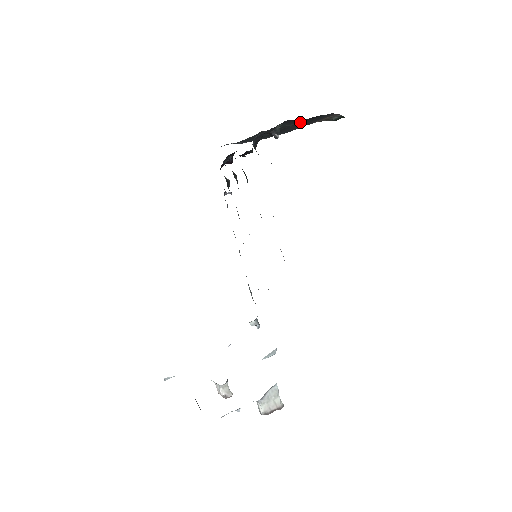
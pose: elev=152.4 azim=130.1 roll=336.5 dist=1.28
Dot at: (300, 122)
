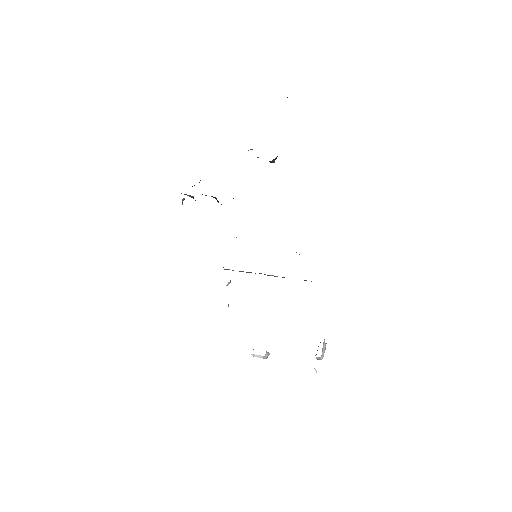
Dot at: occluded
